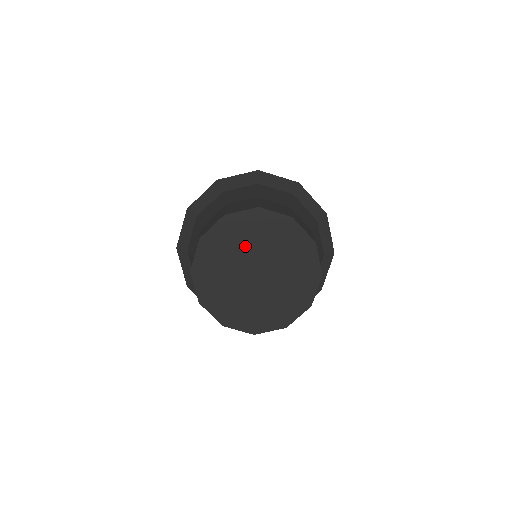
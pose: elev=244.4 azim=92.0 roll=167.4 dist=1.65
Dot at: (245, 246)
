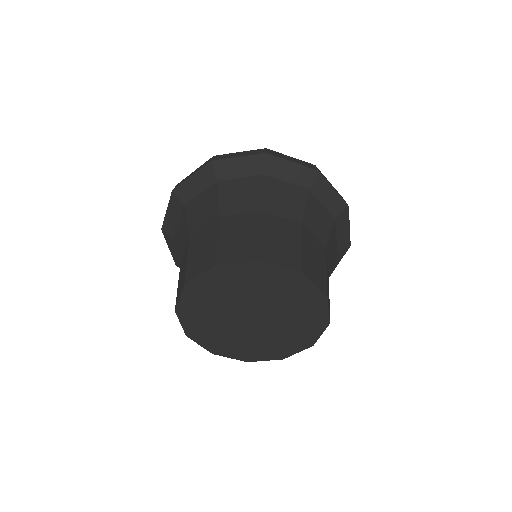
Dot at: (241, 294)
